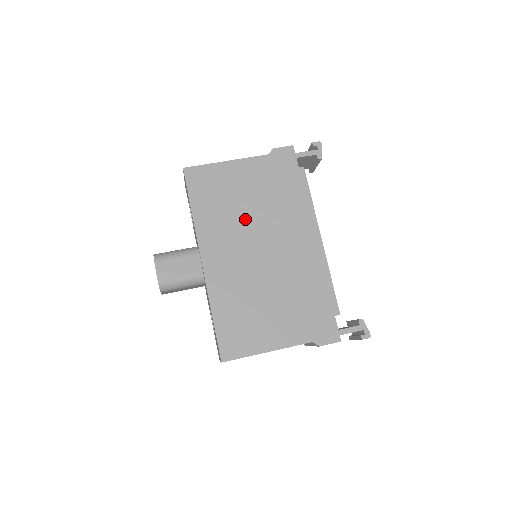
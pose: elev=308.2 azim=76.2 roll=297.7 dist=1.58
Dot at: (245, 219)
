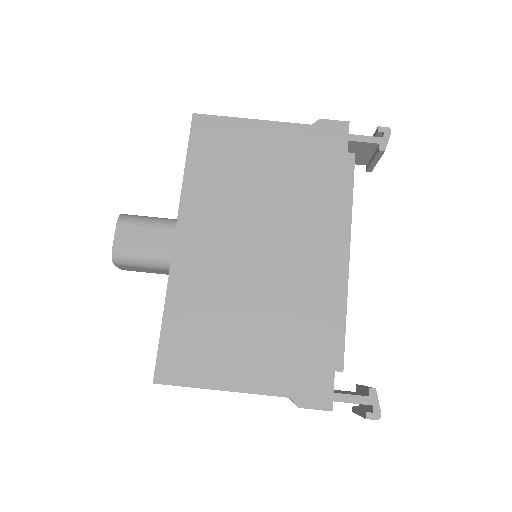
Dot at: (251, 200)
